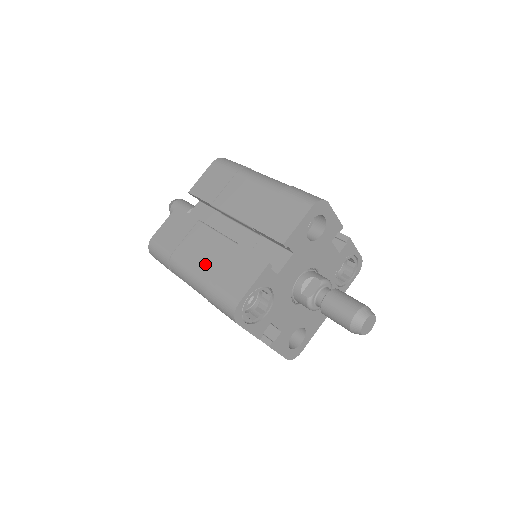
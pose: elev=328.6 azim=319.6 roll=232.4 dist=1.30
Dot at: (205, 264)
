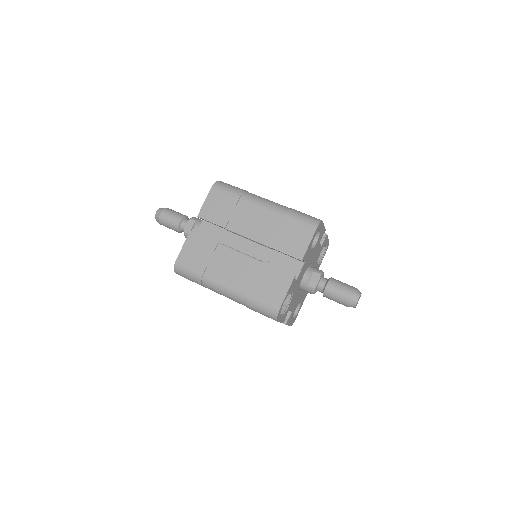
Dot at: (239, 281)
